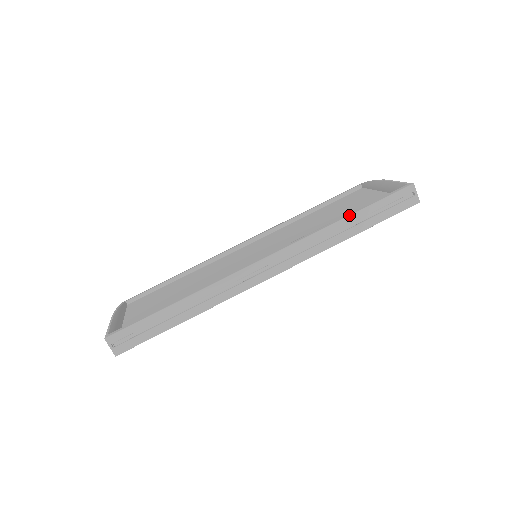
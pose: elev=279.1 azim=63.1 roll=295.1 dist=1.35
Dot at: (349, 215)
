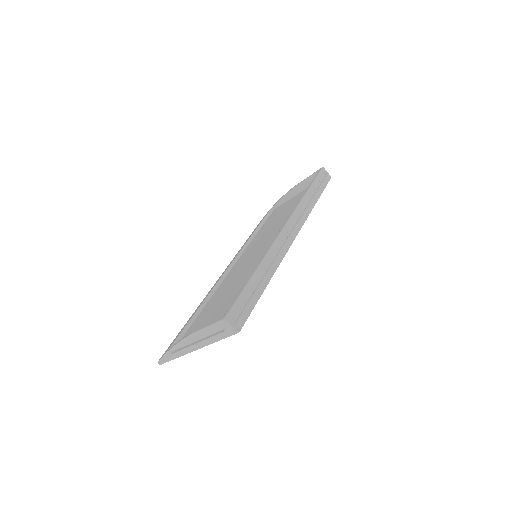
Dot at: (307, 190)
